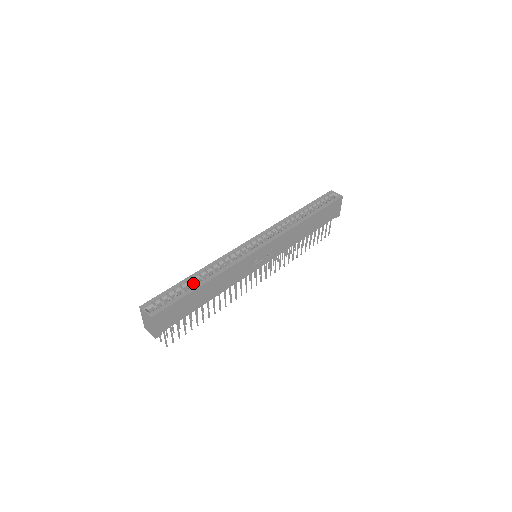
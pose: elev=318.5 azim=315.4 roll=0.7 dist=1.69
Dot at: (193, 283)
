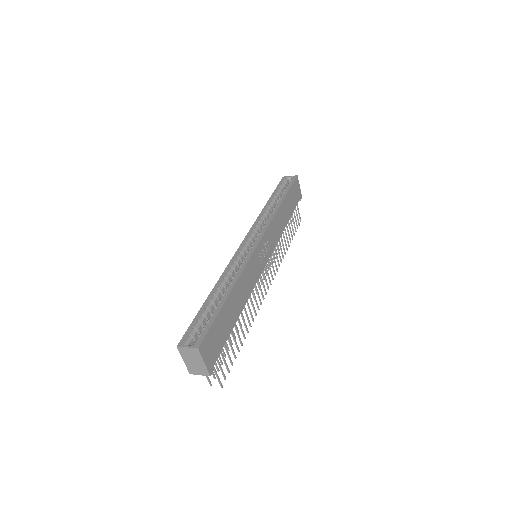
Dot at: (216, 301)
